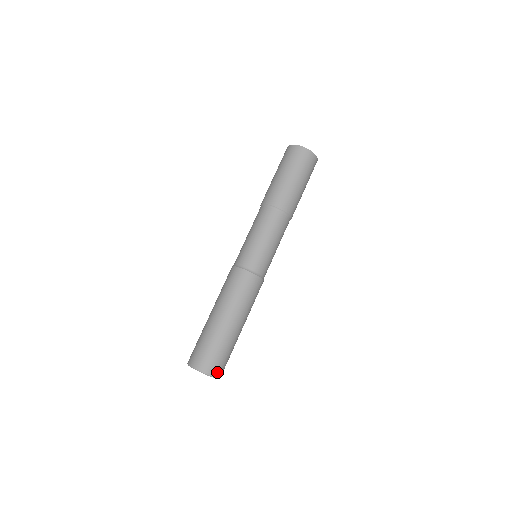
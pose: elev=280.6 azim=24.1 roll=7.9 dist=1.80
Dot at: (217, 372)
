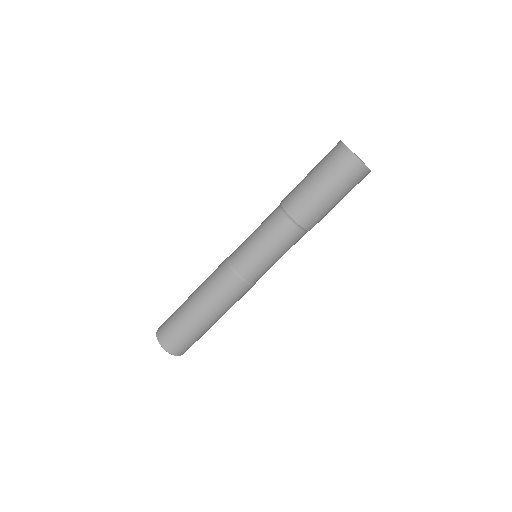
Dot at: (175, 350)
